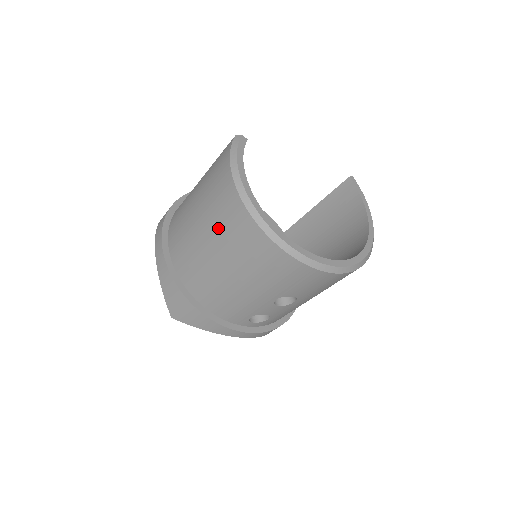
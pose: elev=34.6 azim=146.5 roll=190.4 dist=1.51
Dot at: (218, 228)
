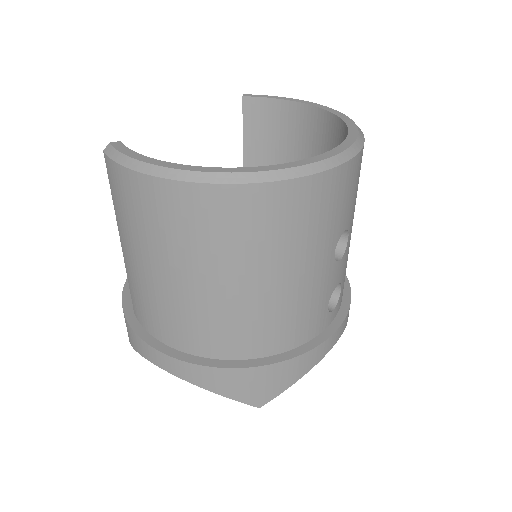
Dot at: (203, 250)
